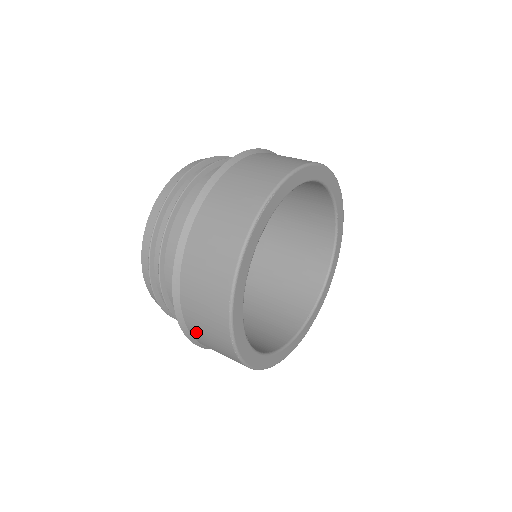
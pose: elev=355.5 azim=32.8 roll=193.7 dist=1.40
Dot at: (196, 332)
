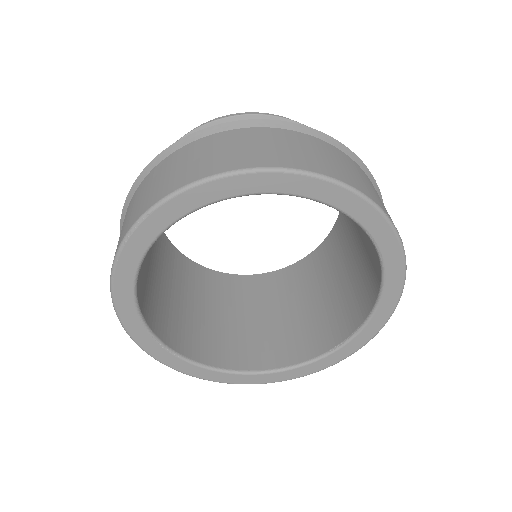
Dot at: occluded
